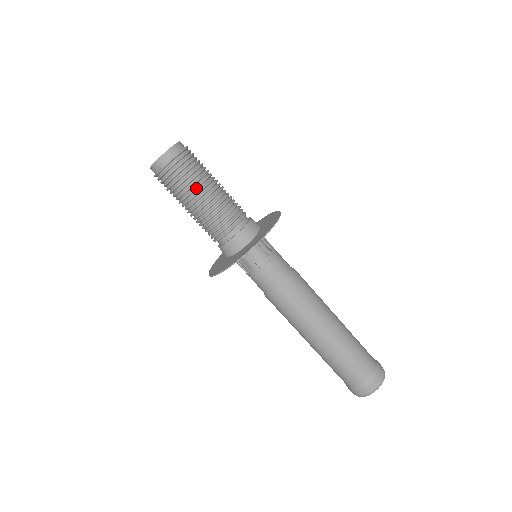
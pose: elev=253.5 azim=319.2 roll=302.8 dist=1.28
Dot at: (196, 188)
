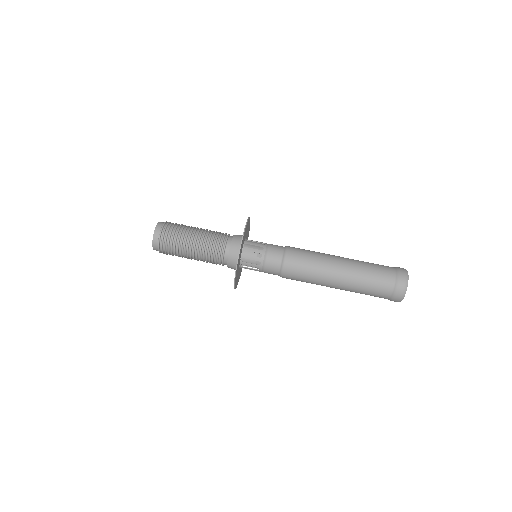
Dot at: (184, 246)
